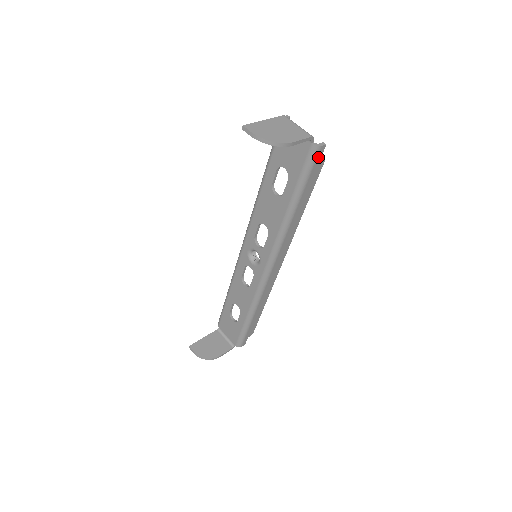
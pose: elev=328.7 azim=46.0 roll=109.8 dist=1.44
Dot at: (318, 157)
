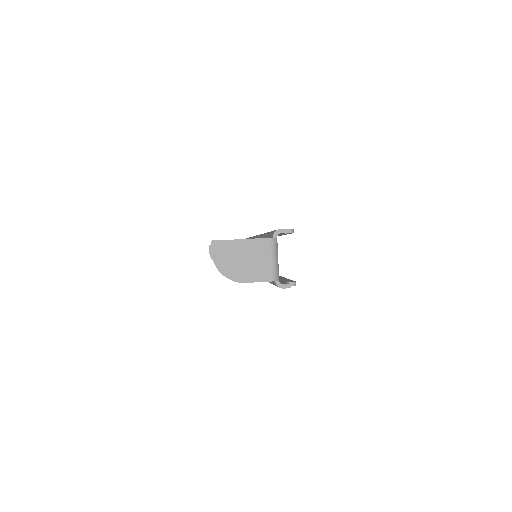
Dot at: occluded
